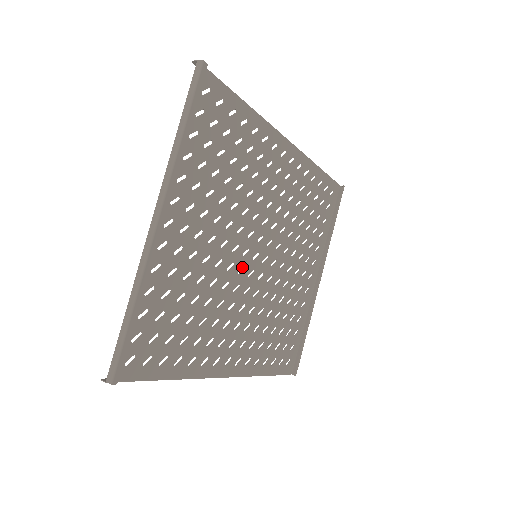
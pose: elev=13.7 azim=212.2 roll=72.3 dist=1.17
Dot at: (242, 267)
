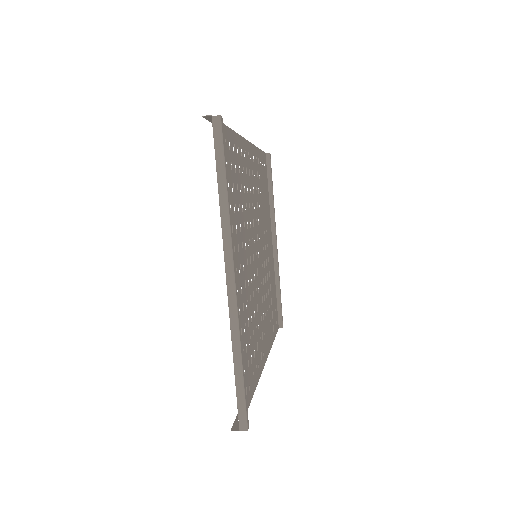
Dot at: (254, 272)
